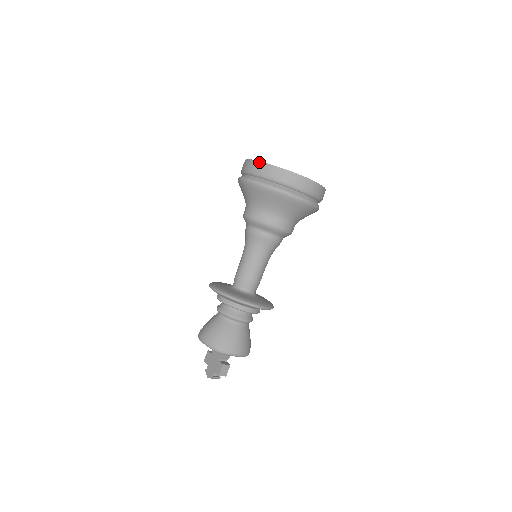
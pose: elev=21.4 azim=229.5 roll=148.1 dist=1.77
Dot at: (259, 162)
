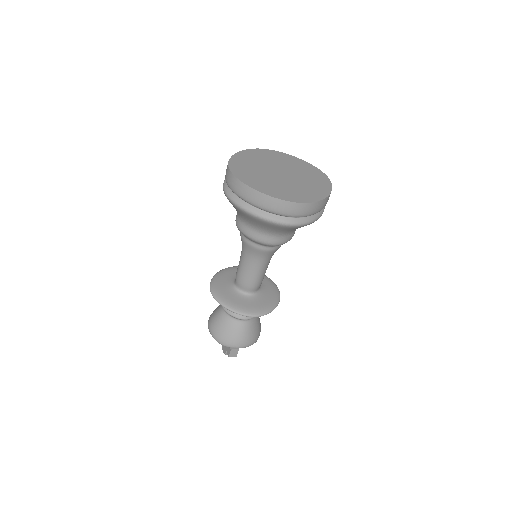
Dot at: (235, 178)
